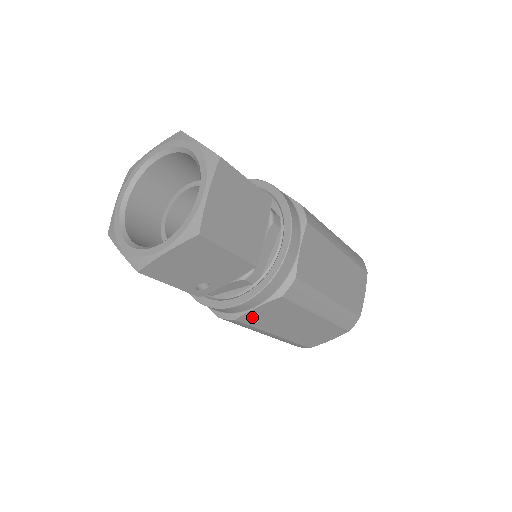
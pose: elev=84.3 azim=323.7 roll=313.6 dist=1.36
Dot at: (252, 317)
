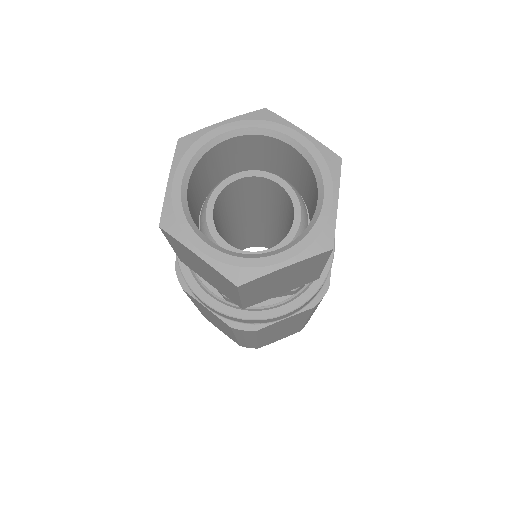
Dot at: occluded
